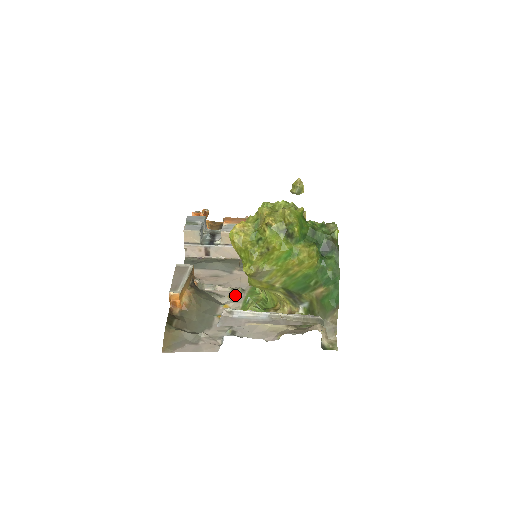
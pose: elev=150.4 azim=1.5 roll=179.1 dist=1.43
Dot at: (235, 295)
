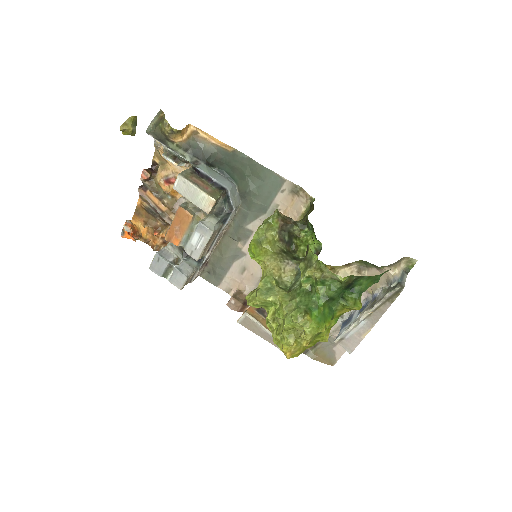
Dot at: occluded
